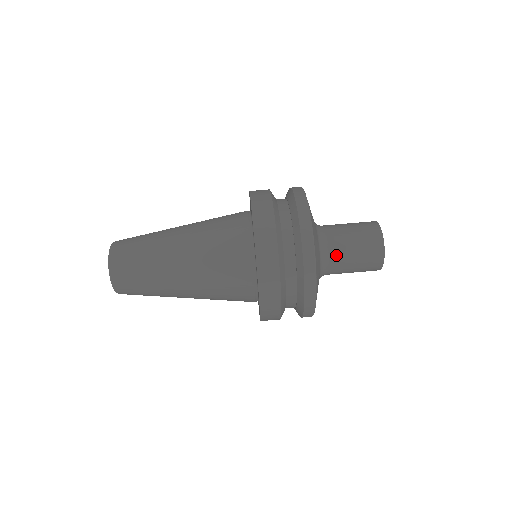
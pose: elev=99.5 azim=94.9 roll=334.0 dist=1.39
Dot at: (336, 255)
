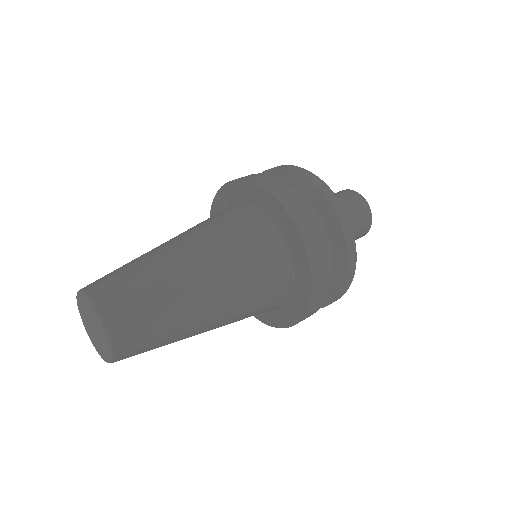
Dot at: occluded
